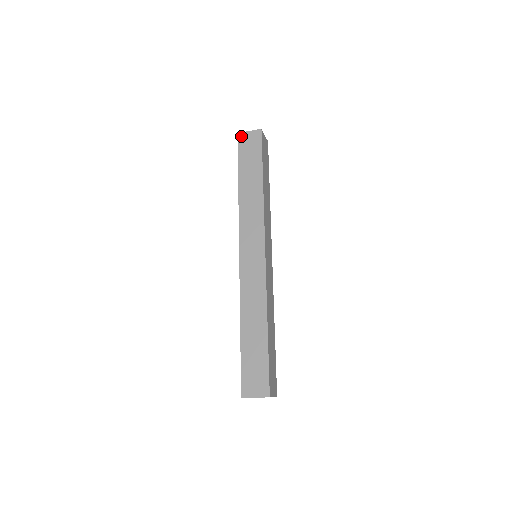
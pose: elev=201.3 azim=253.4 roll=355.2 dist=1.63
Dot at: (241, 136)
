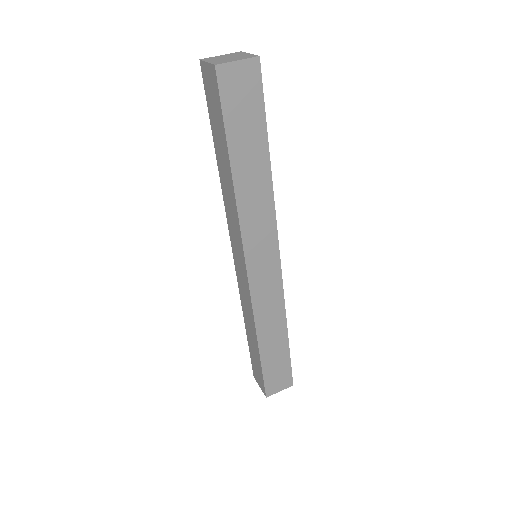
Dot at: (202, 69)
